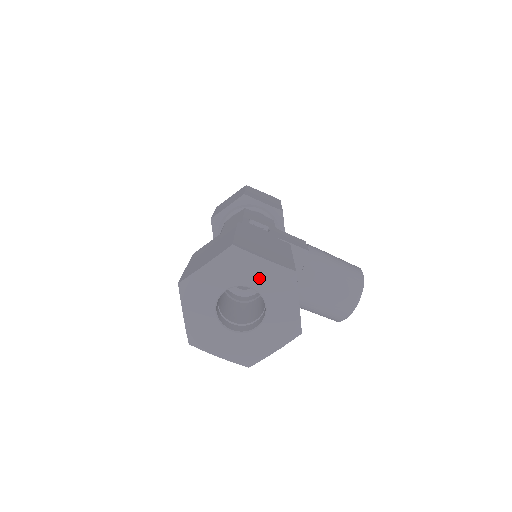
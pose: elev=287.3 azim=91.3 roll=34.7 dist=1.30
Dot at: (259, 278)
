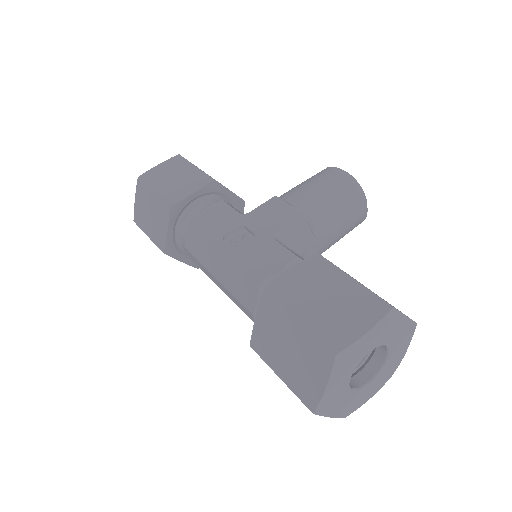
Dot at: (371, 343)
